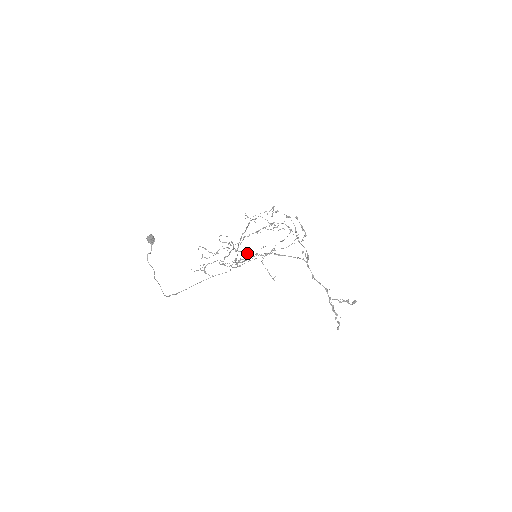
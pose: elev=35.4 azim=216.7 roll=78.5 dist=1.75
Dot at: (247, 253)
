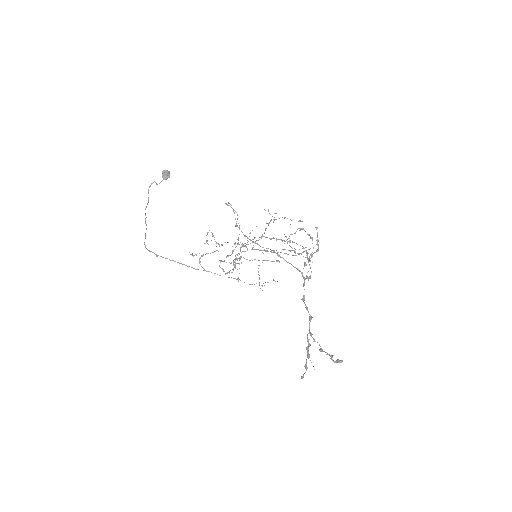
Dot at: occluded
